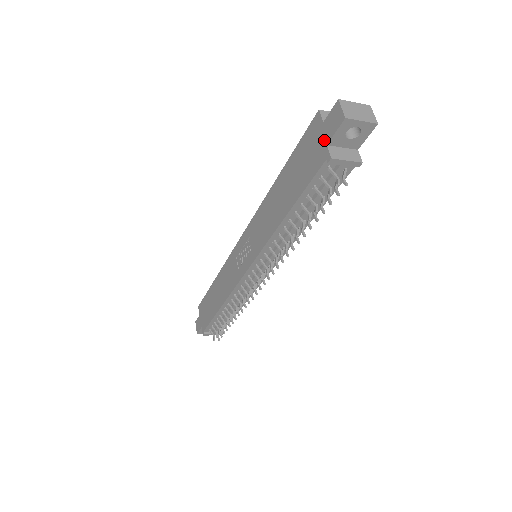
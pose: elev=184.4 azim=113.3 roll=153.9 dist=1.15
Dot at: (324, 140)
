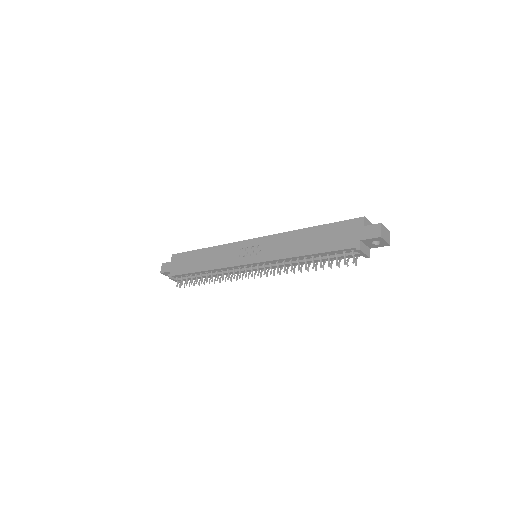
Dot at: (360, 236)
